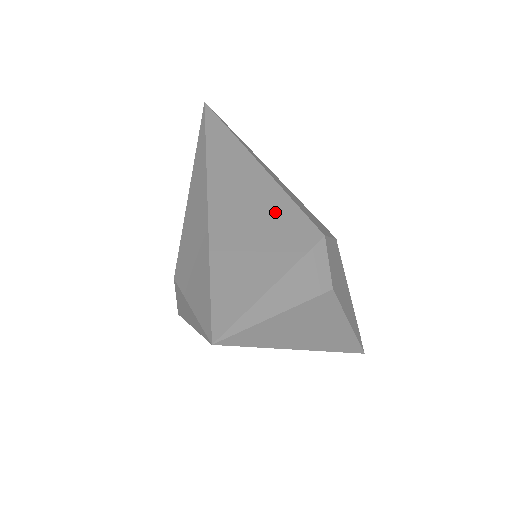
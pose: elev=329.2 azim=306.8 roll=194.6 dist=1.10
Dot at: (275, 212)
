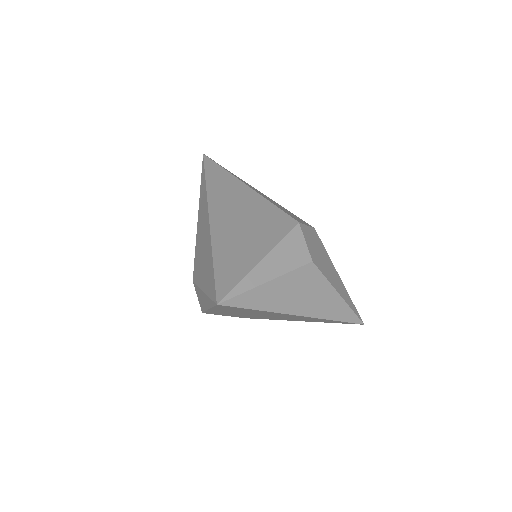
Dot at: (260, 214)
